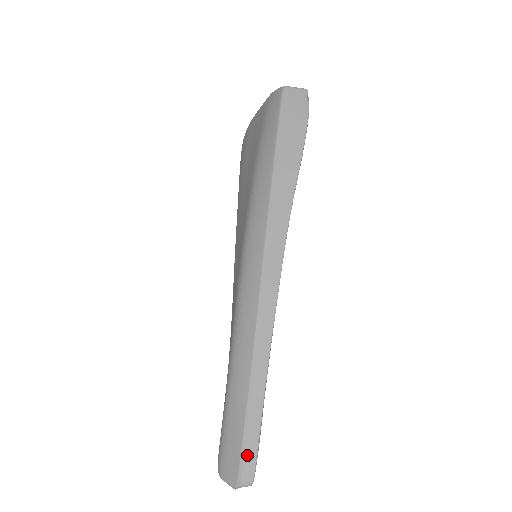
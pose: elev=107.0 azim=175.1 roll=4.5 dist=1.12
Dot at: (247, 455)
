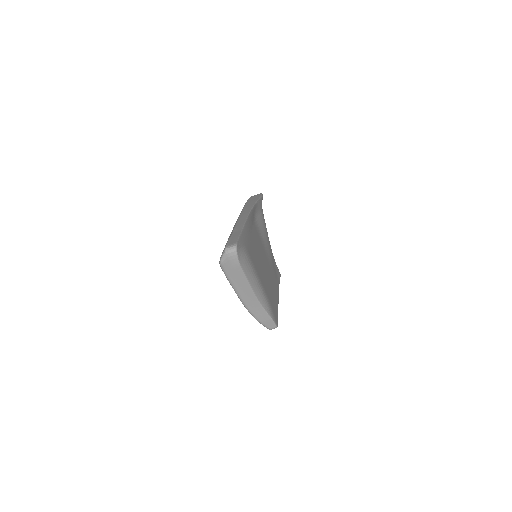
Dot at: (232, 241)
